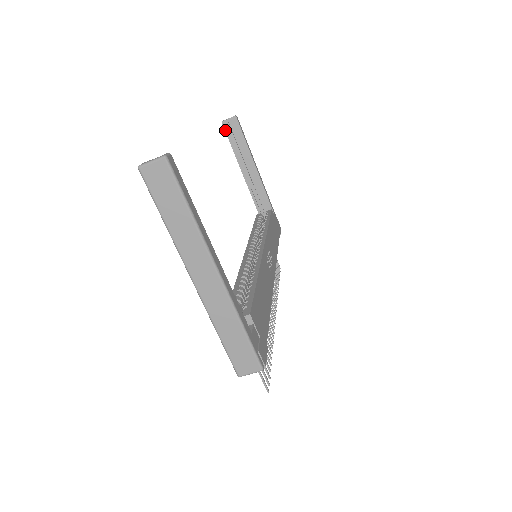
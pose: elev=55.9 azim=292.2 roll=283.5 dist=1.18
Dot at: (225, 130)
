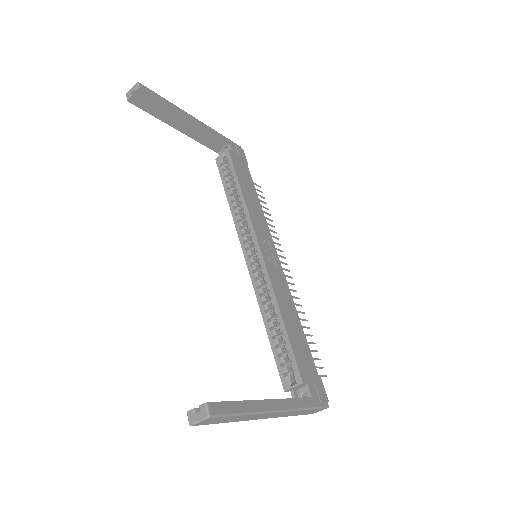
Dot at: (136, 106)
